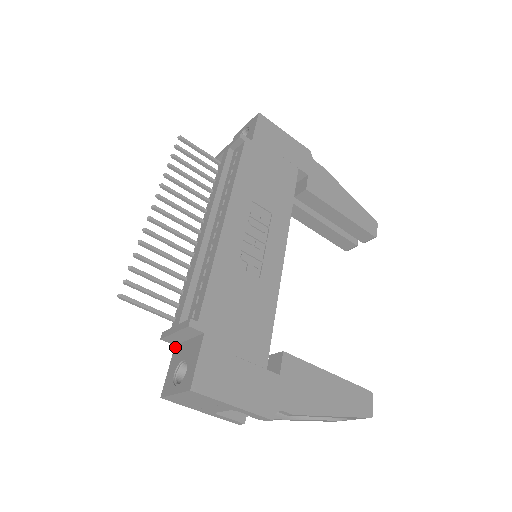
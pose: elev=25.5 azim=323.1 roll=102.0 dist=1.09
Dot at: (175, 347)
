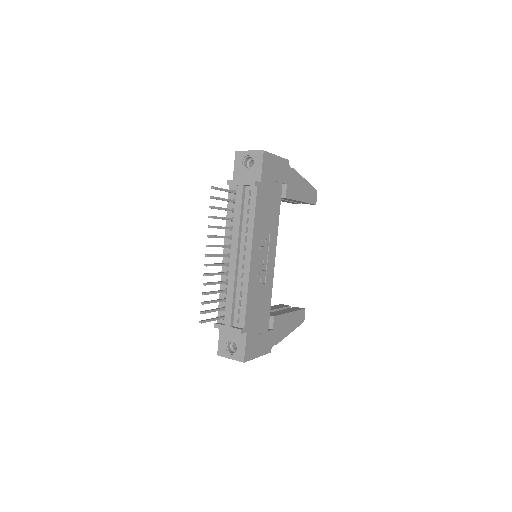
Dot at: occluded
